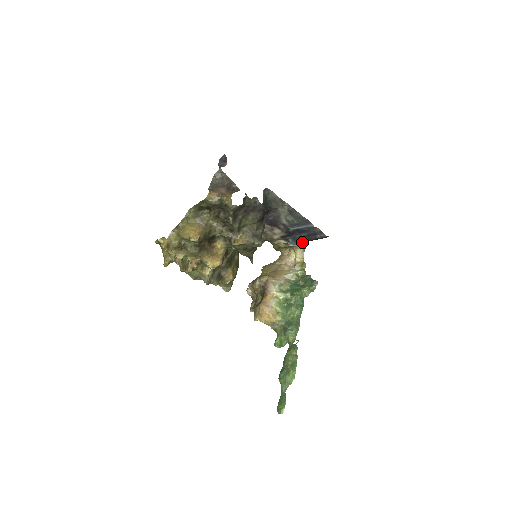
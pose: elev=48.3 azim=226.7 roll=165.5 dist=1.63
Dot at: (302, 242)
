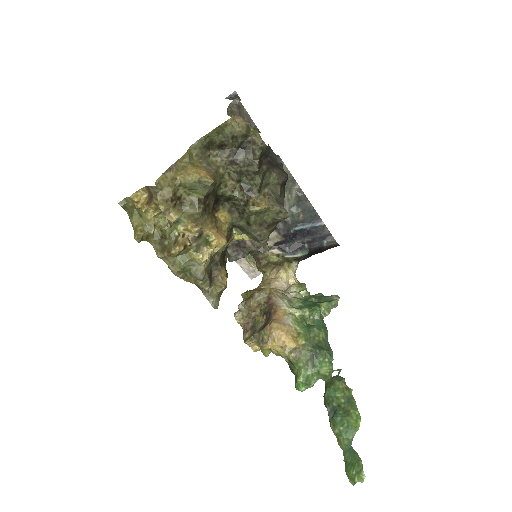
Dot at: (304, 250)
